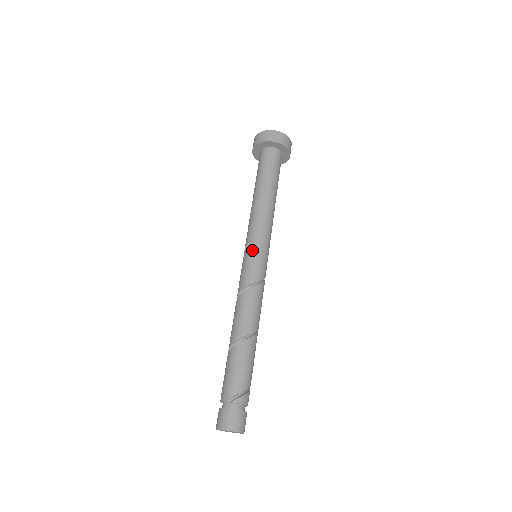
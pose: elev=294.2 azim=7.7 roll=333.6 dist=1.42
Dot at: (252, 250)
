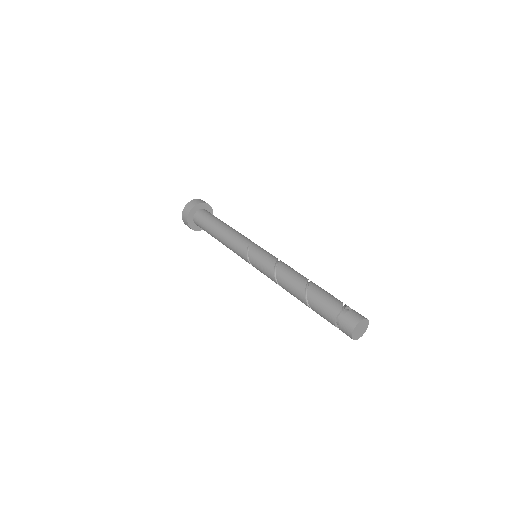
Dot at: (256, 247)
